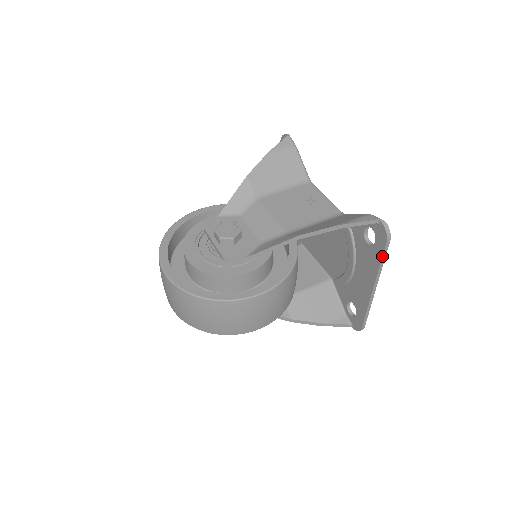
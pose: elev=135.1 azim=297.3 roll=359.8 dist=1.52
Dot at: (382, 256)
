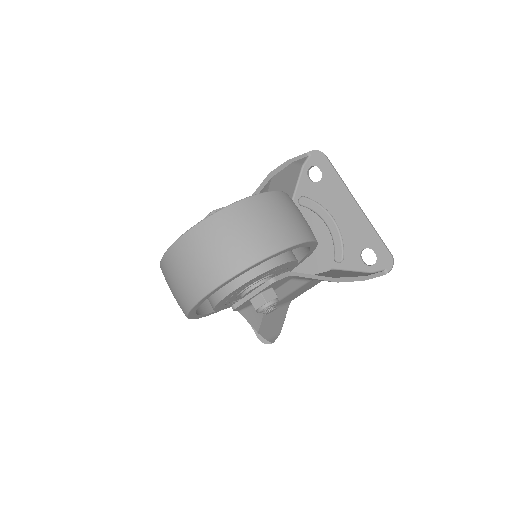
Dot at: (333, 168)
